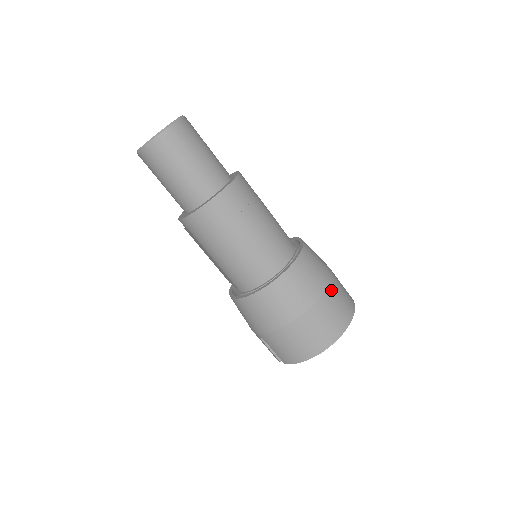
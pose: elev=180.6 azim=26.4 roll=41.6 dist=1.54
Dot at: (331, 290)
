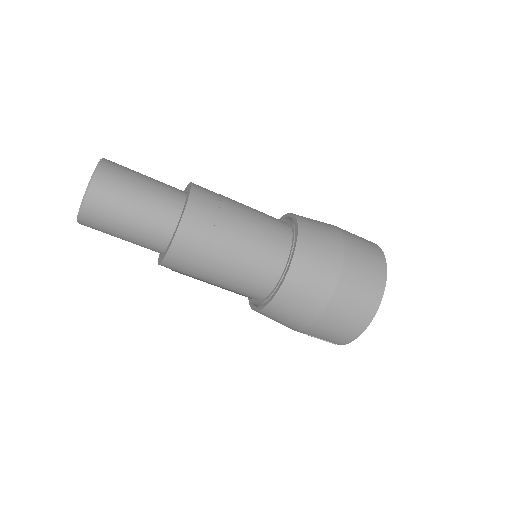
Dot at: (350, 253)
